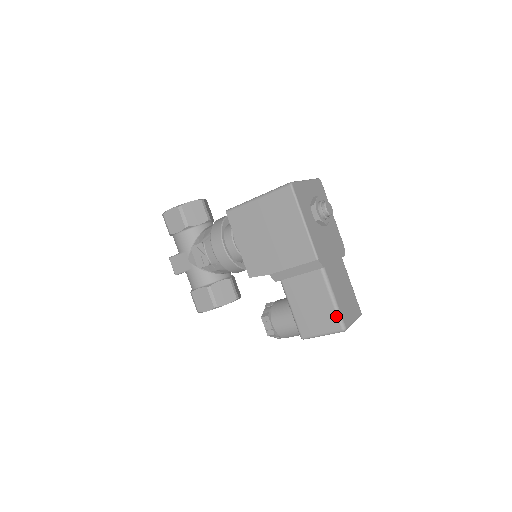
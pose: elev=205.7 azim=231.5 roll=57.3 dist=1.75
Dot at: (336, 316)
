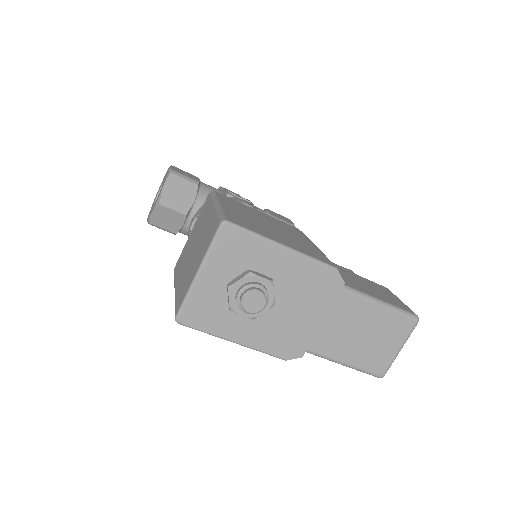
Dot at: (361, 371)
